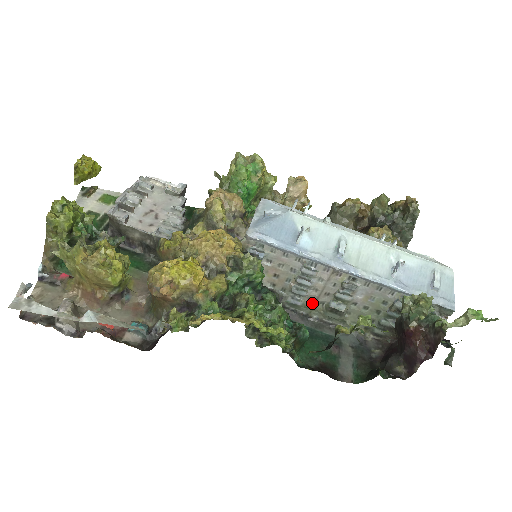
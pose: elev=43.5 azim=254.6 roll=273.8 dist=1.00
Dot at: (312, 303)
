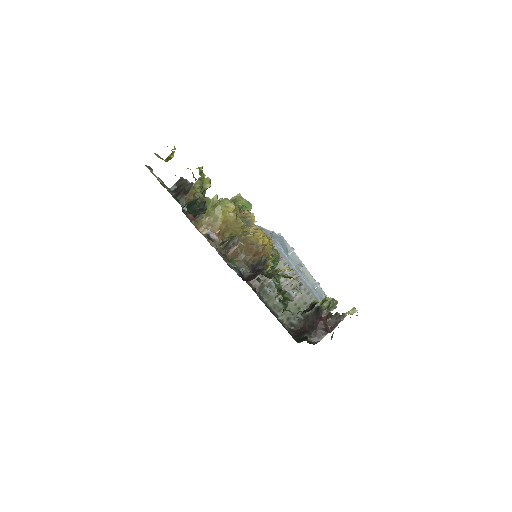
Dot at: (273, 294)
